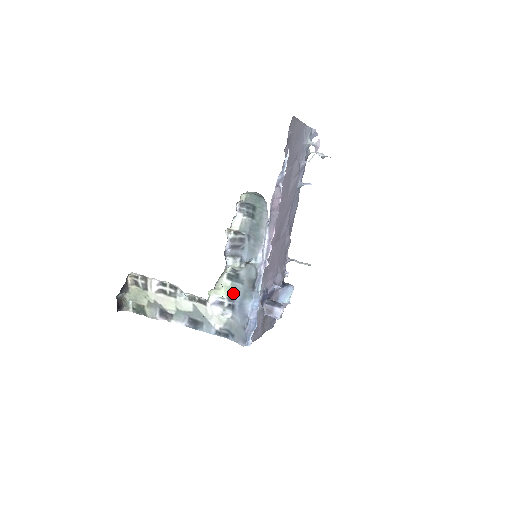
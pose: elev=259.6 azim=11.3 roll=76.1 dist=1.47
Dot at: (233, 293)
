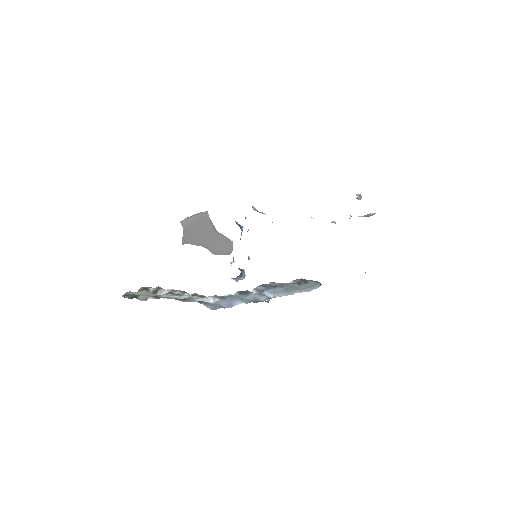
Dot at: (233, 296)
